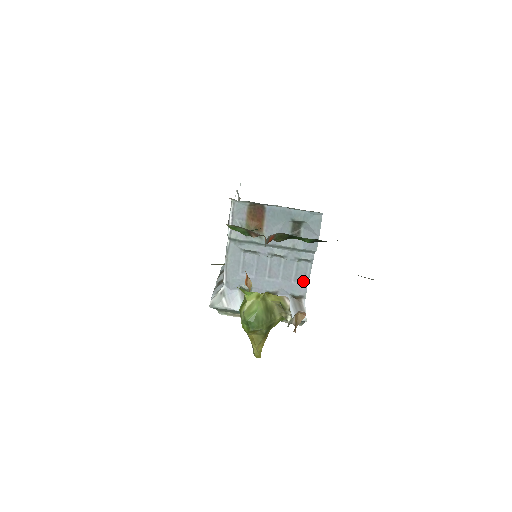
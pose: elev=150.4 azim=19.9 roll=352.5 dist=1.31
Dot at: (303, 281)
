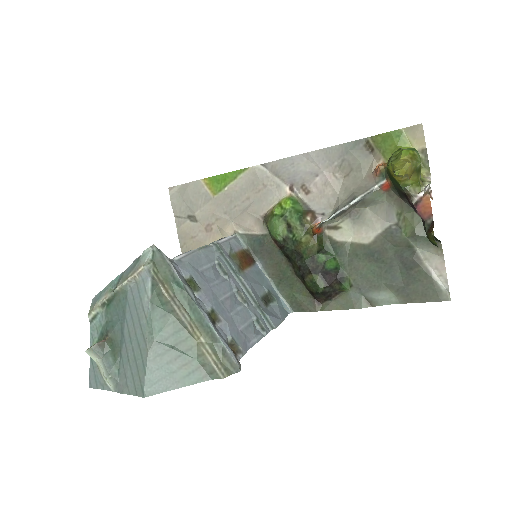
Dot at: (248, 341)
